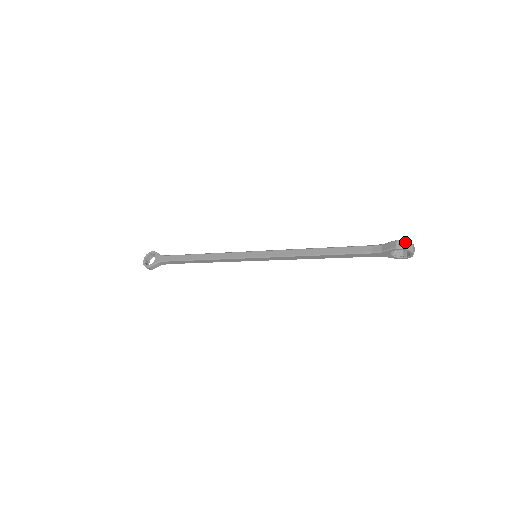
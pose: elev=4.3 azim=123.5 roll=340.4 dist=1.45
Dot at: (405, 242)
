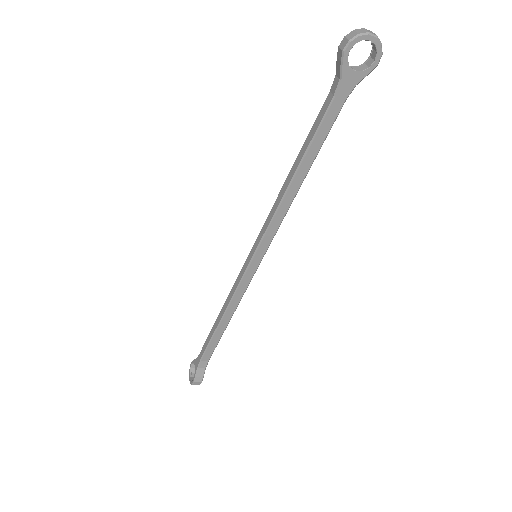
Dot at: (348, 35)
